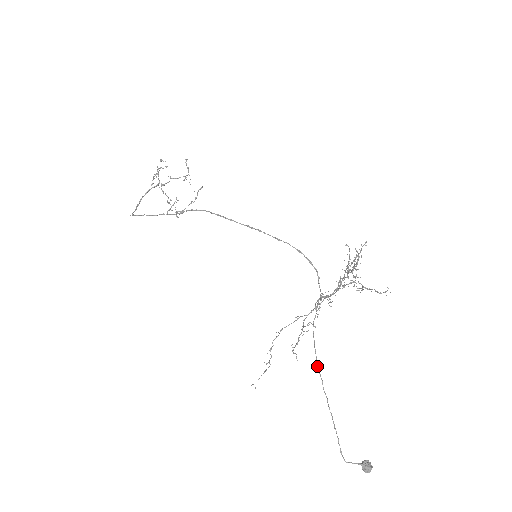
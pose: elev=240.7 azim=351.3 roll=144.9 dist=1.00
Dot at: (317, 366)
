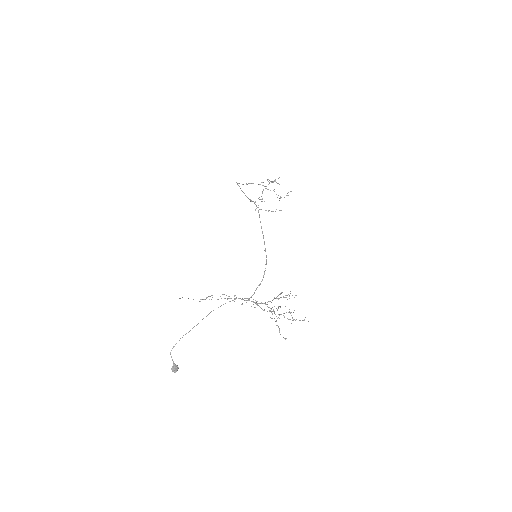
Dot at: occluded
